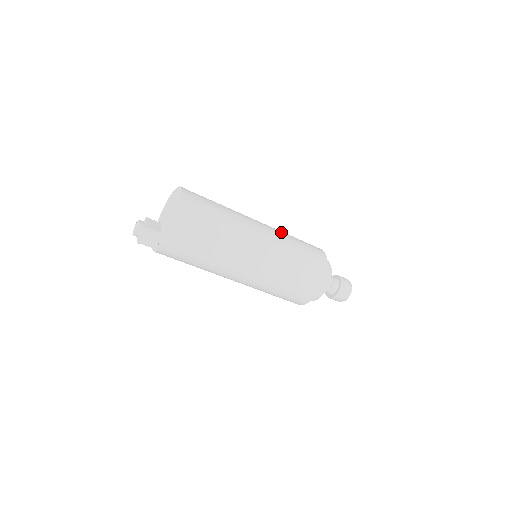
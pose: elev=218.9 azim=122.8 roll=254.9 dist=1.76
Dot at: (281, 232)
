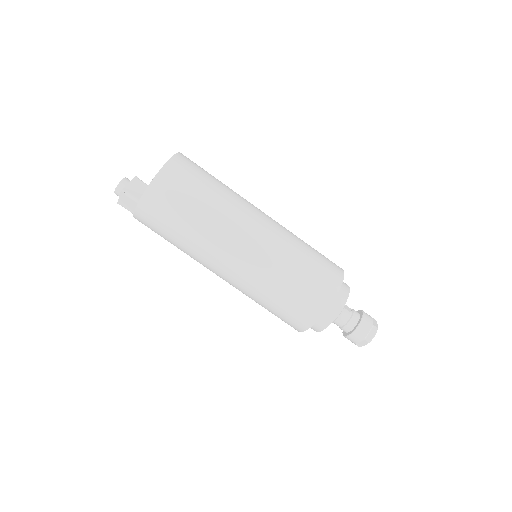
Dot at: occluded
